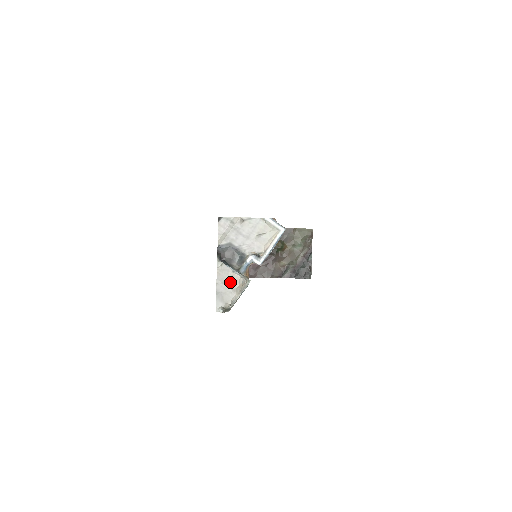
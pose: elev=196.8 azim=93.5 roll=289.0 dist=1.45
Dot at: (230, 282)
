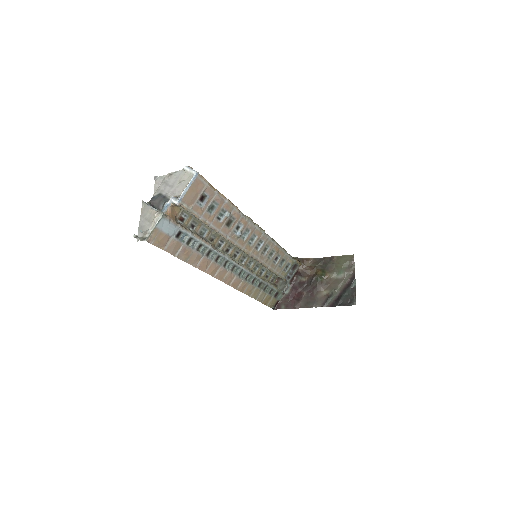
Dot at: (149, 217)
